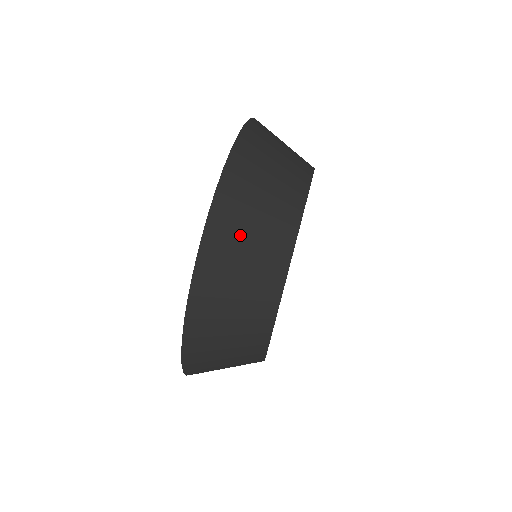
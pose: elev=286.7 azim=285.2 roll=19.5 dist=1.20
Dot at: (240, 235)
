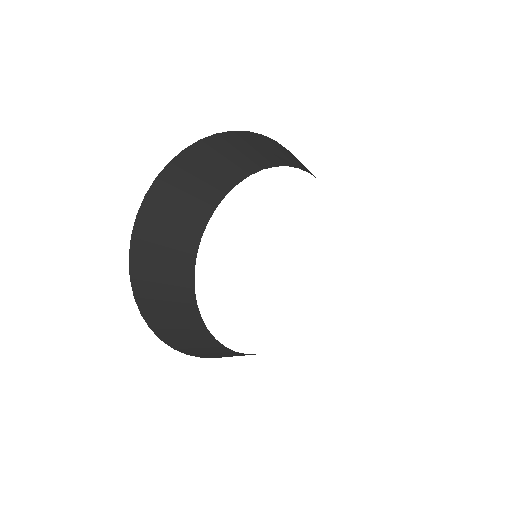
Dot at: (295, 158)
